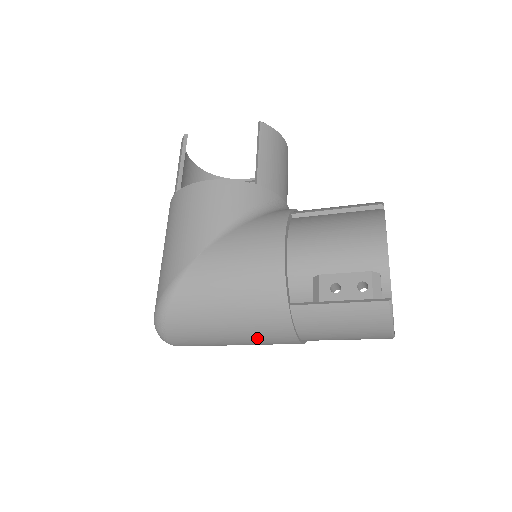
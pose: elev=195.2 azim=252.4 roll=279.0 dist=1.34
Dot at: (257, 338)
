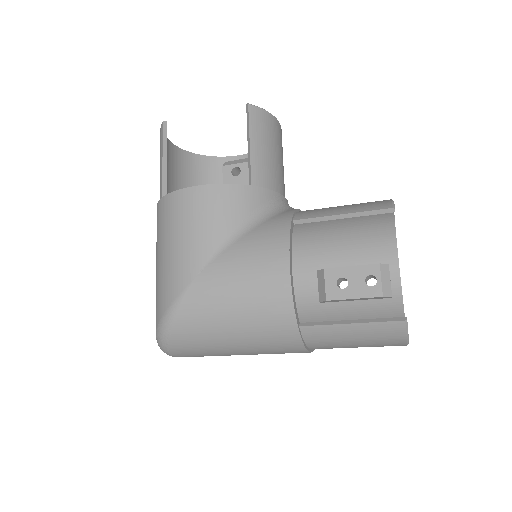
Dot at: (266, 352)
